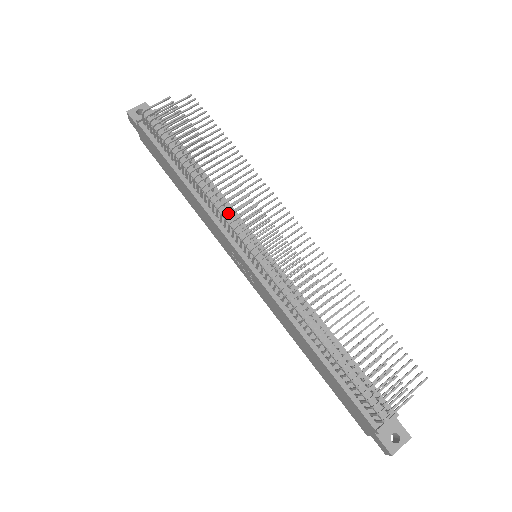
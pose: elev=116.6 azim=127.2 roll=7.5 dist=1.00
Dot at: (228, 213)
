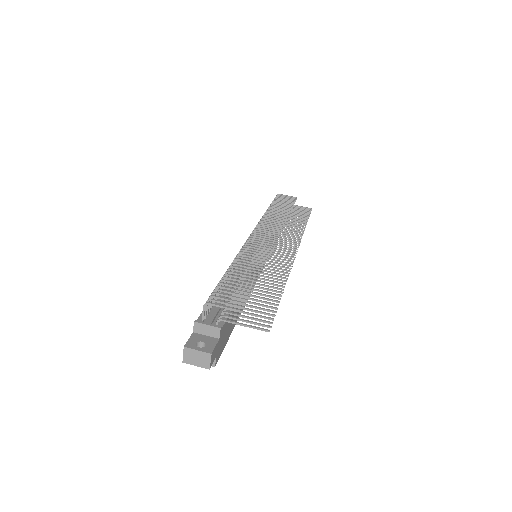
Dot at: occluded
